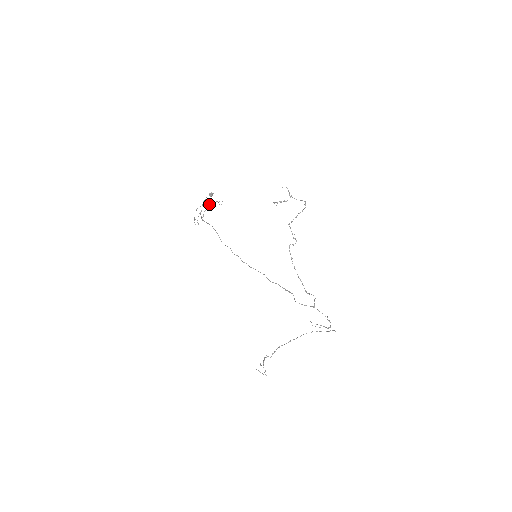
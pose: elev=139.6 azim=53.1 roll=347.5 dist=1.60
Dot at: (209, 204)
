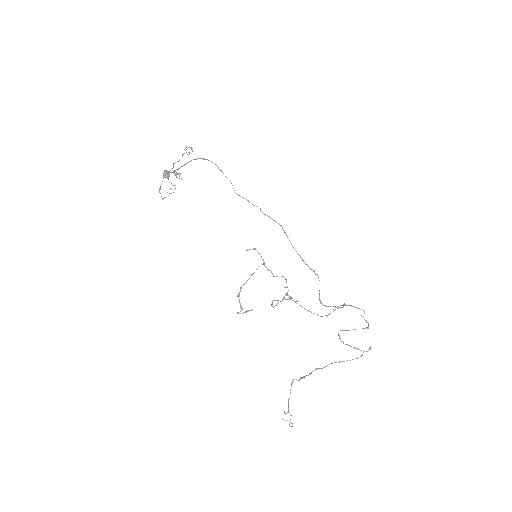
Dot at: occluded
